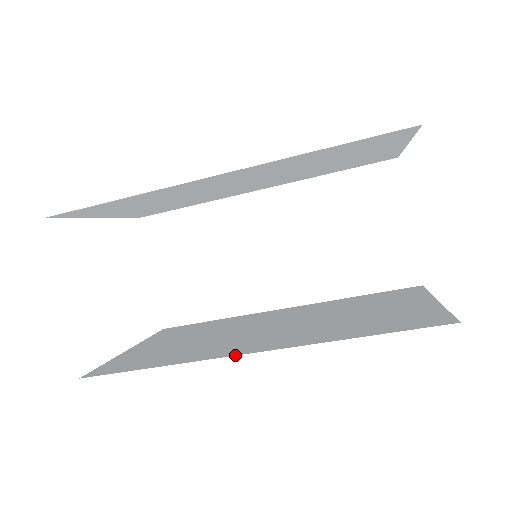
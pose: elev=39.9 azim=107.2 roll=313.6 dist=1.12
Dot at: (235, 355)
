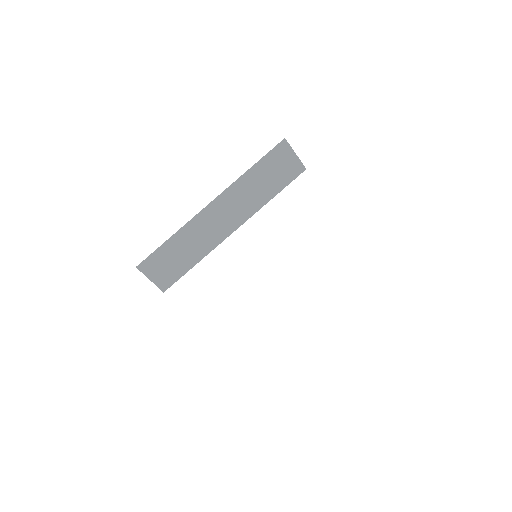
Dot at: (227, 238)
